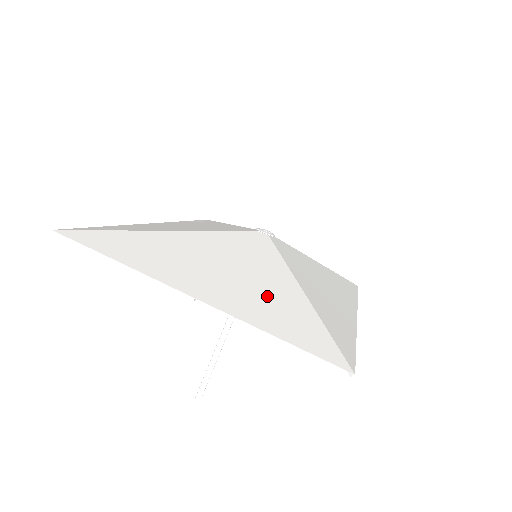
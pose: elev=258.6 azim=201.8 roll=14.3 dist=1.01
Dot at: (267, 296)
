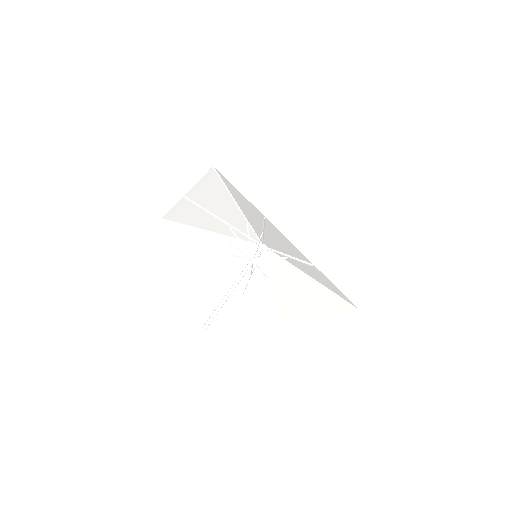
Dot at: (216, 201)
